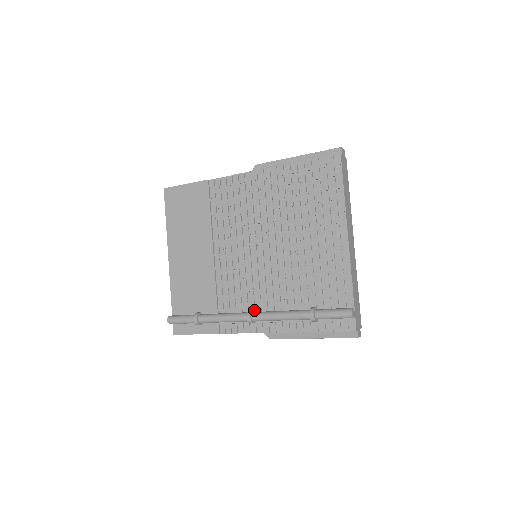
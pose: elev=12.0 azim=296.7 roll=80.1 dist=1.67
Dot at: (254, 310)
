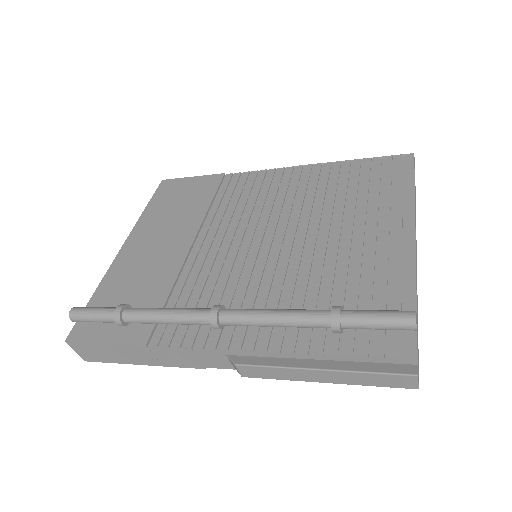
Dot at: occluded
